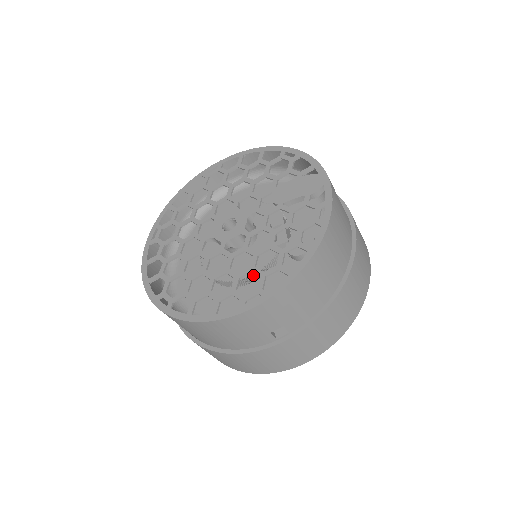
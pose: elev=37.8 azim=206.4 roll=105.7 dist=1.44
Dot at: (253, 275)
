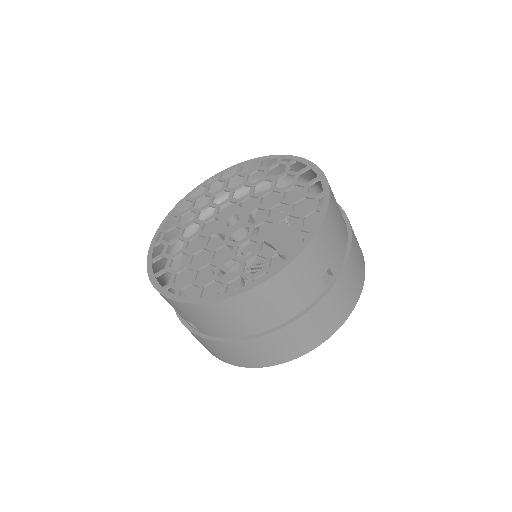
Dot at: (214, 271)
